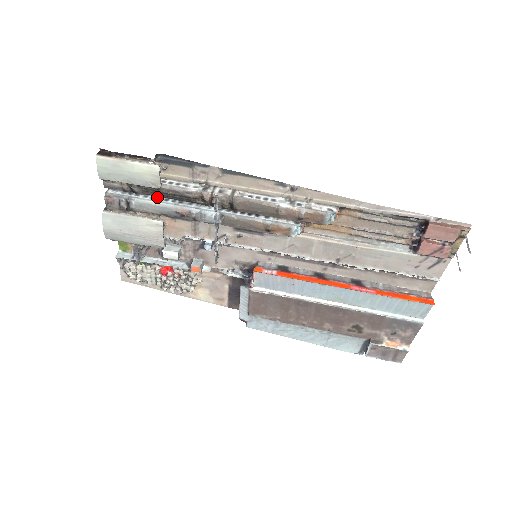
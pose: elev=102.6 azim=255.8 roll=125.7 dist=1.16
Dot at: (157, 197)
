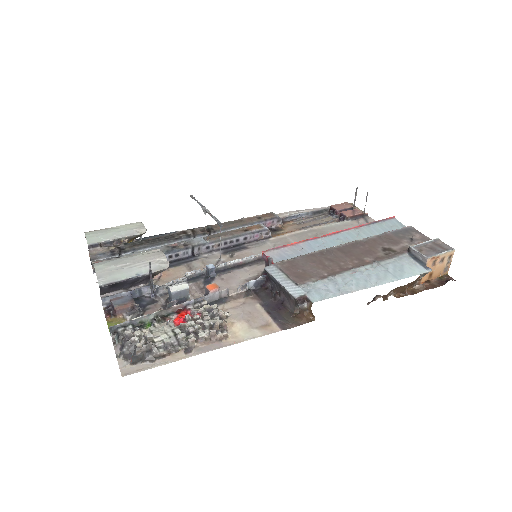
Dot at: occluded
